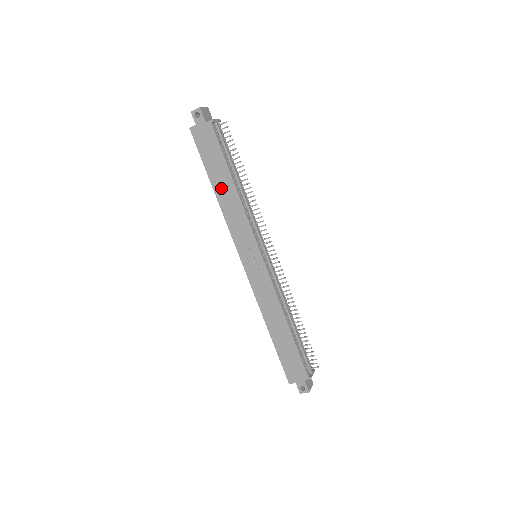
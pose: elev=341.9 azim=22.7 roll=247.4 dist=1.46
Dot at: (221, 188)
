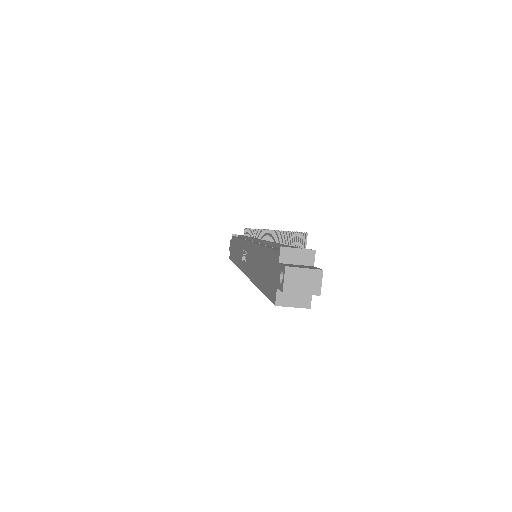
Dot at: (235, 254)
